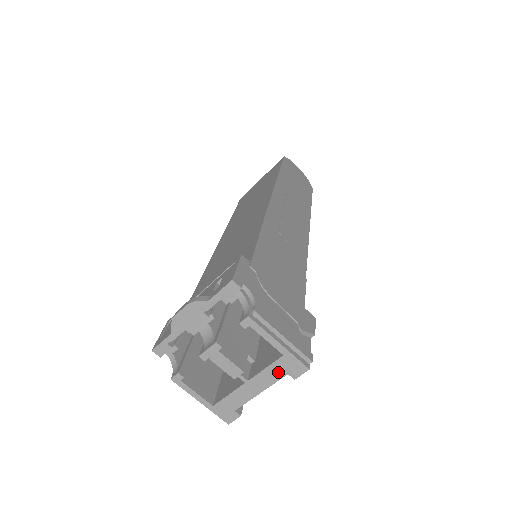
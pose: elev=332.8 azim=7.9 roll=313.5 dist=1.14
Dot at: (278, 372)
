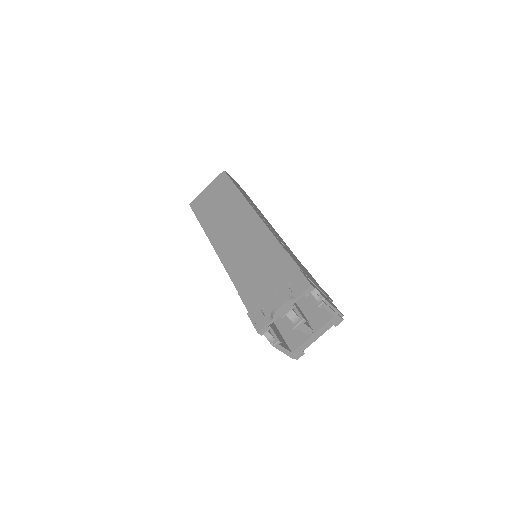
Dot at: (329, 325)
